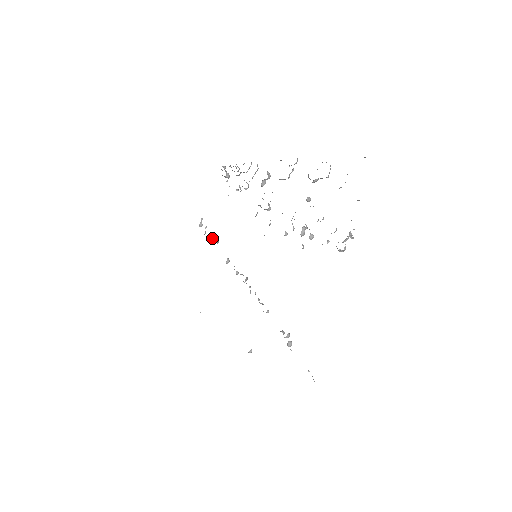
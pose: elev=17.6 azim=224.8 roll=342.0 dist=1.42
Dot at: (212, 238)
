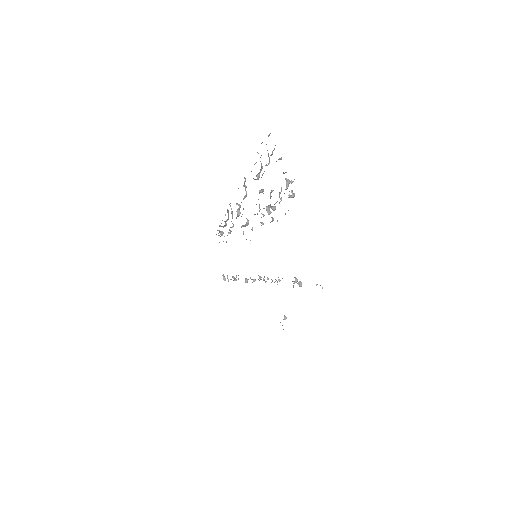
Dot at: (233, 278)
